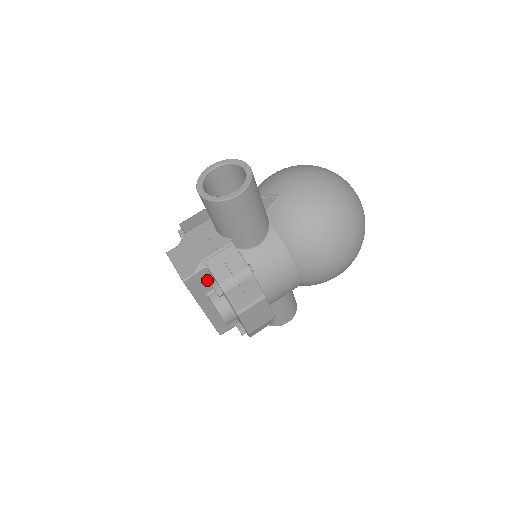
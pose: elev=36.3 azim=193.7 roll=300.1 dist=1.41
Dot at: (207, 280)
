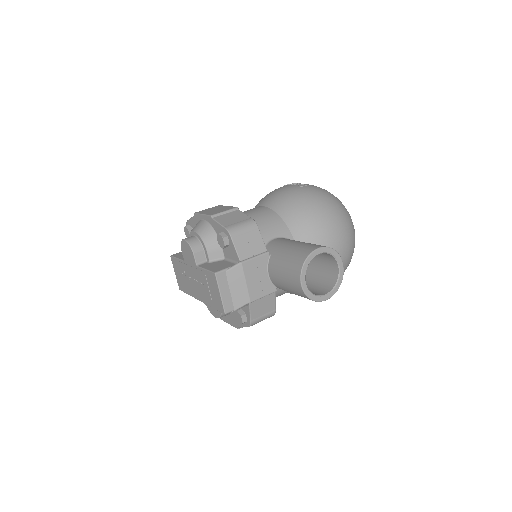
Dot at: occluded
